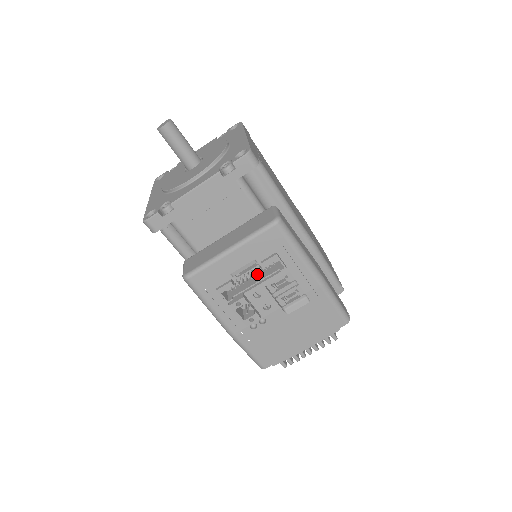
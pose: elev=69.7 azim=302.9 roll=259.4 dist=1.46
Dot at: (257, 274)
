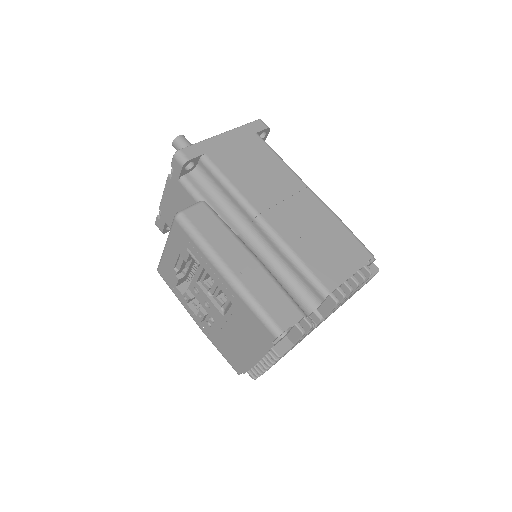
Dot at: occluded
